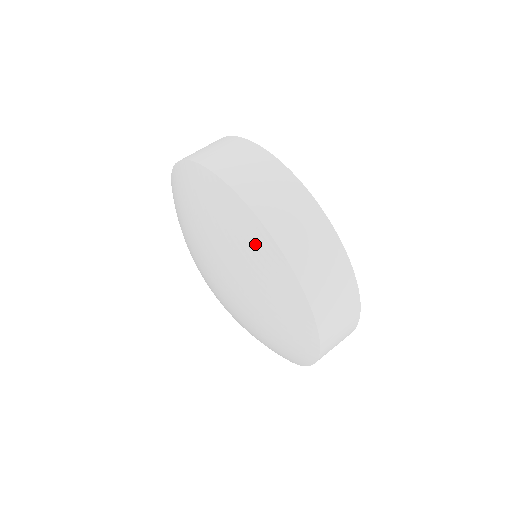
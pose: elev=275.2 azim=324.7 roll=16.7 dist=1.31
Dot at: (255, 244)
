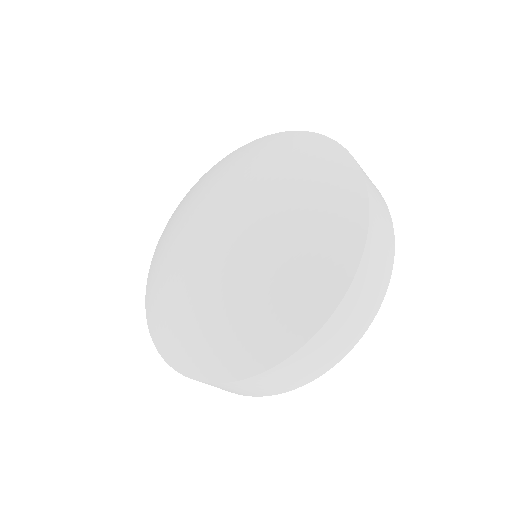
Dot at: (340, 185)
